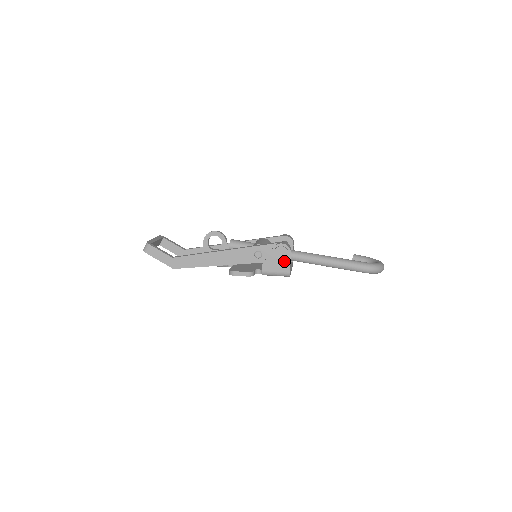
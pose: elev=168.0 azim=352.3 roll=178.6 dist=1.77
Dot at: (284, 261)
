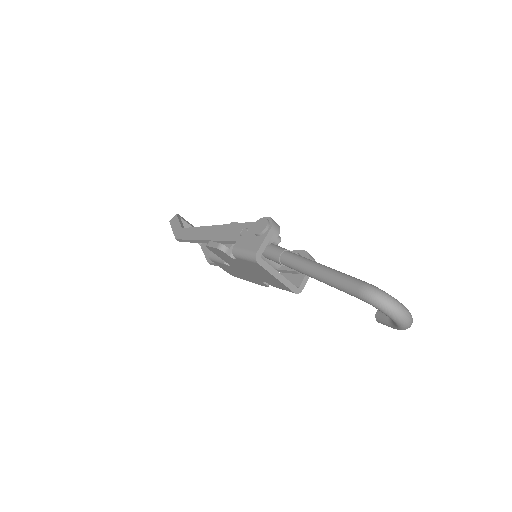
Dot at: (259, 237)
